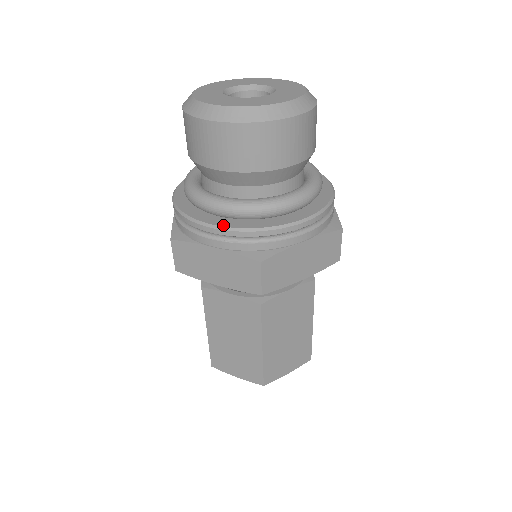
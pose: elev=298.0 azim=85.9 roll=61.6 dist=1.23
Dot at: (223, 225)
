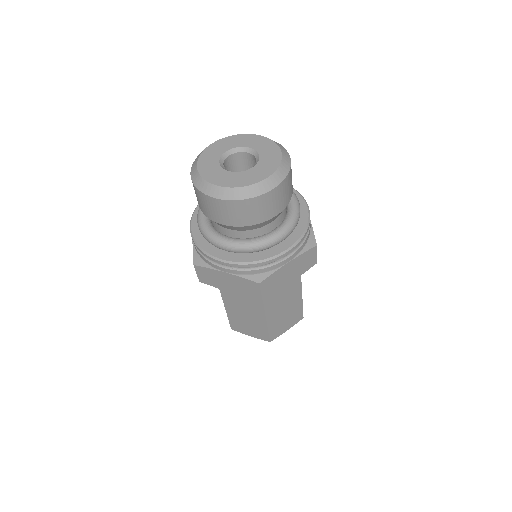
Dot at: (231, 260)
